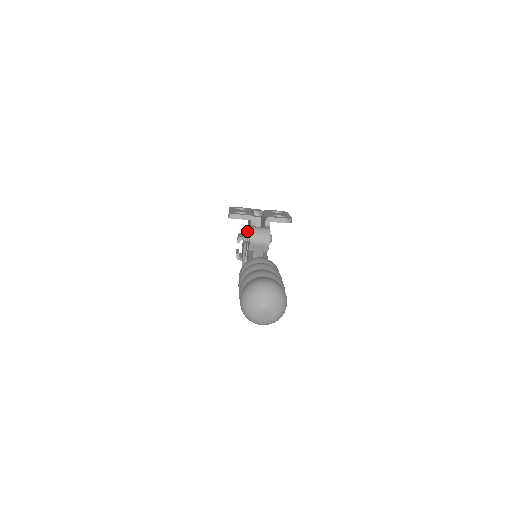
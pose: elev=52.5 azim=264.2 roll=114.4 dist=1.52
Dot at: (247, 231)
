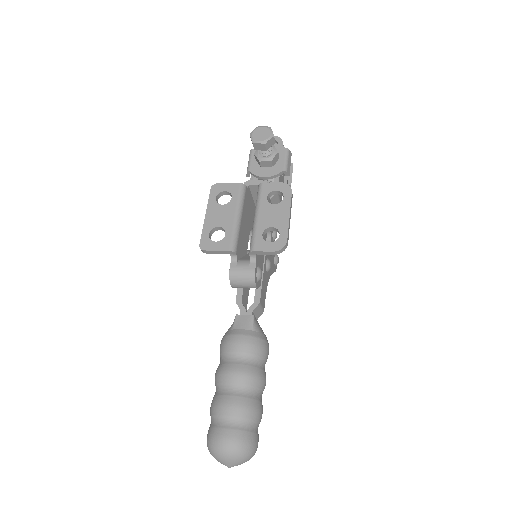
Dot at: occluded
